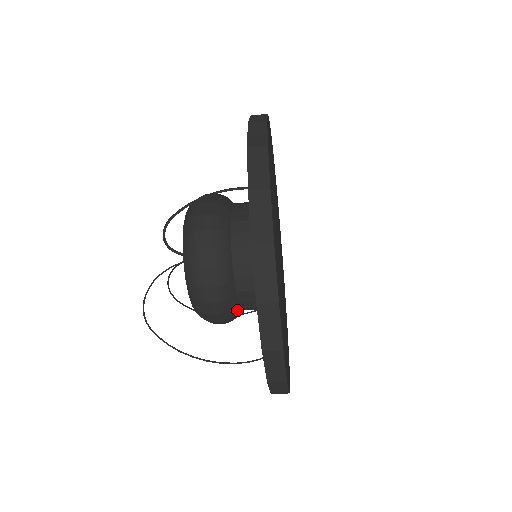
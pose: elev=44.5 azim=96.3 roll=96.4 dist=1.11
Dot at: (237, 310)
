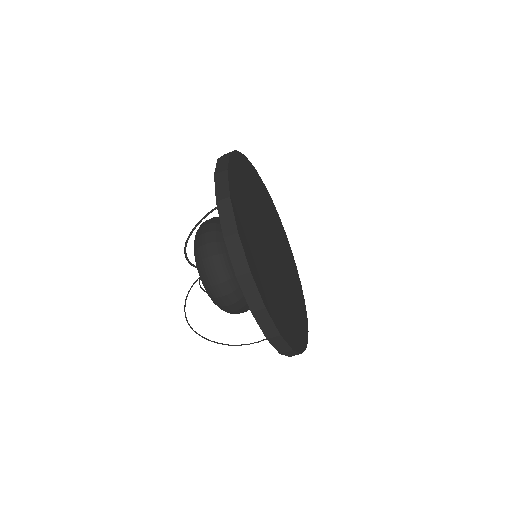
Dot at: occluded
